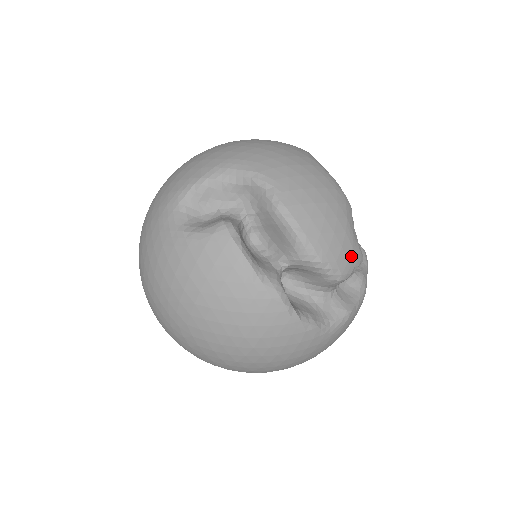
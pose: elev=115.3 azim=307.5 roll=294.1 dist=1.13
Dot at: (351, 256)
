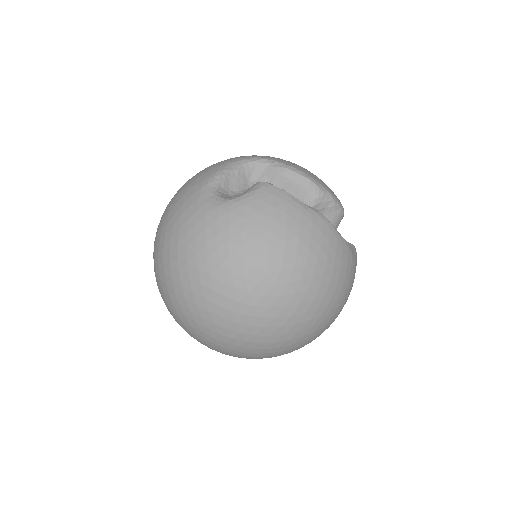
Dot at: occluded
